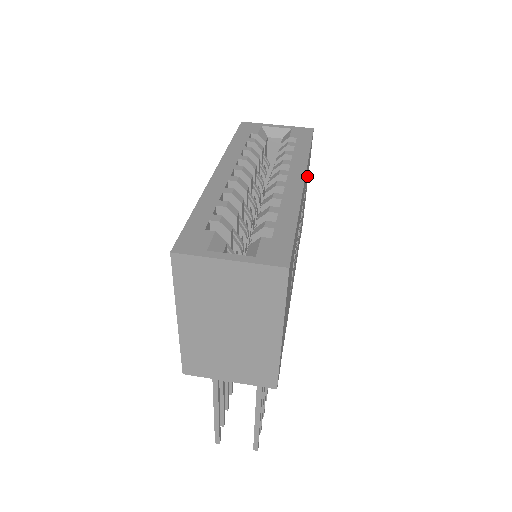
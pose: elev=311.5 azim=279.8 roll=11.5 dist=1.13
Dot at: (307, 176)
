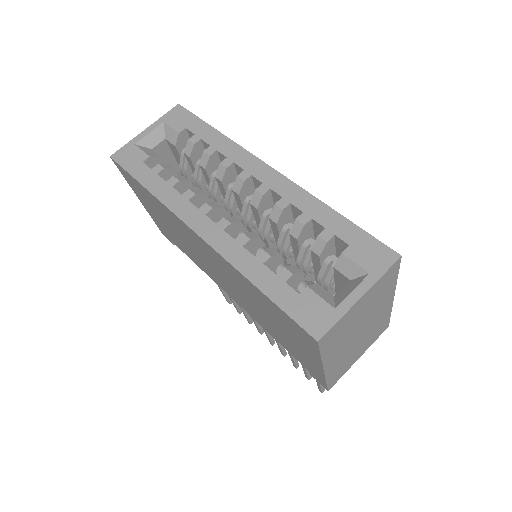
Dot at: occluded
